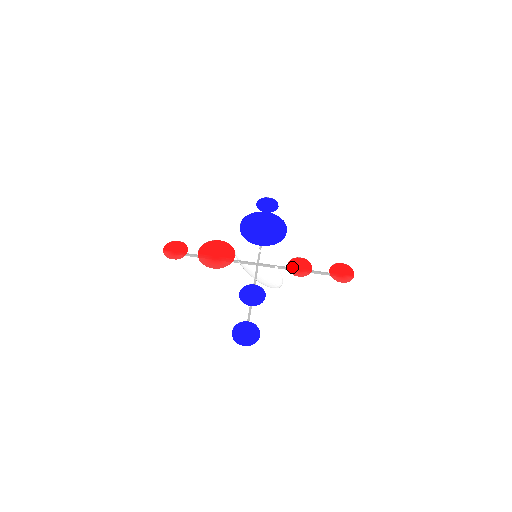
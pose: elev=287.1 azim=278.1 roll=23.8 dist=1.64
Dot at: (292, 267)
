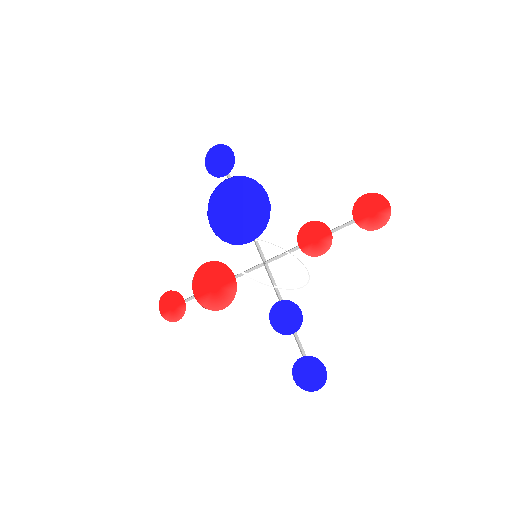
Dot at: (306, 245)
